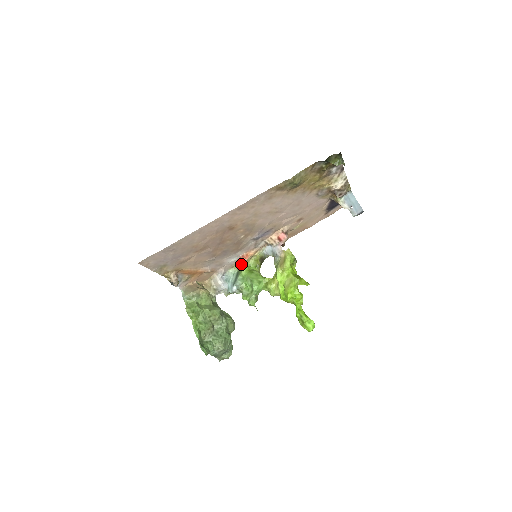
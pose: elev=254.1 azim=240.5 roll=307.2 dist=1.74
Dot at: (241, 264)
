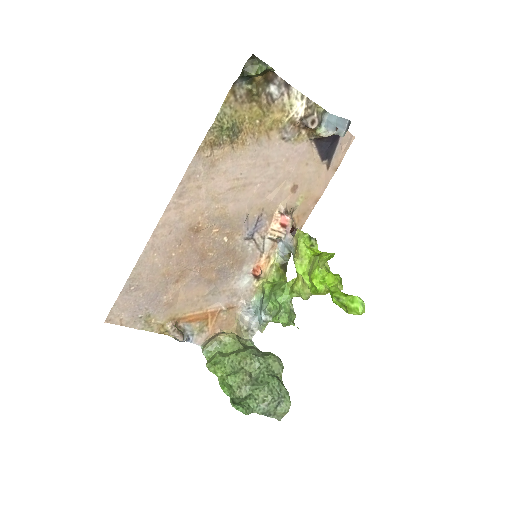
Dot at: (262, 284)
